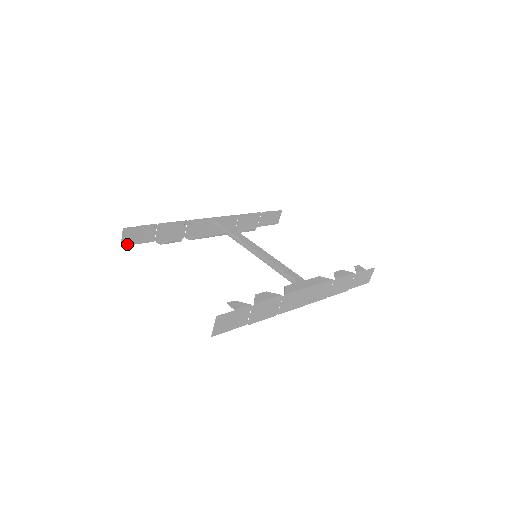
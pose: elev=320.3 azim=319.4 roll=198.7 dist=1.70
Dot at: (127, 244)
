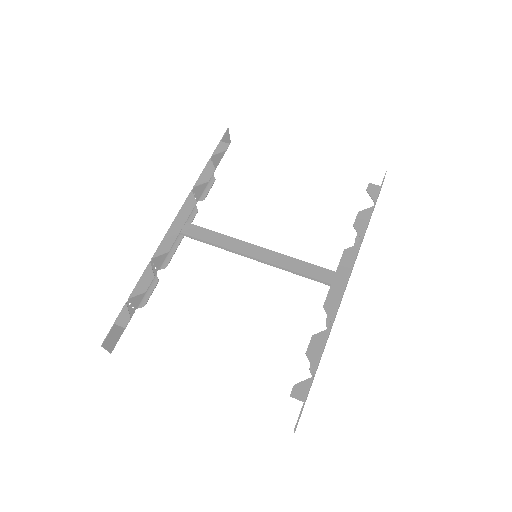
Dot at: (114, 345)
